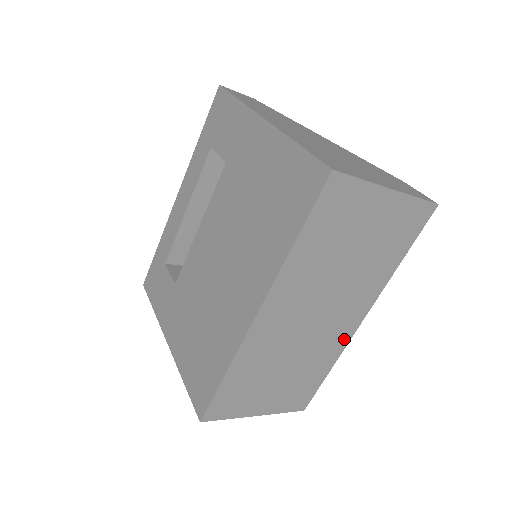
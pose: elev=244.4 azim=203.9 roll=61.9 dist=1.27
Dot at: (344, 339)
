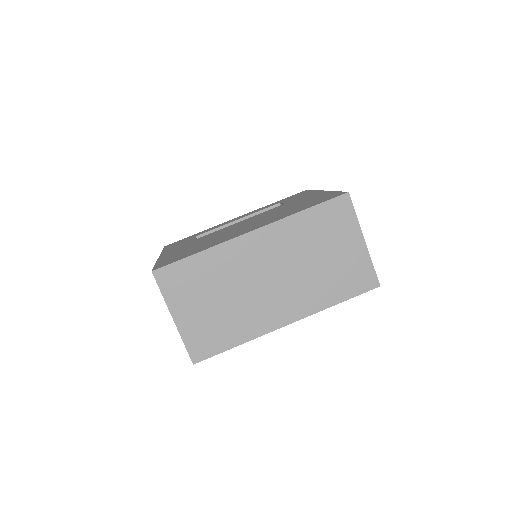
Dot at: (267, 326)
